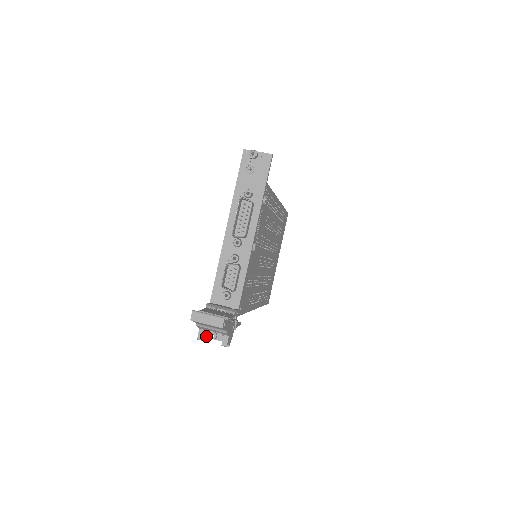
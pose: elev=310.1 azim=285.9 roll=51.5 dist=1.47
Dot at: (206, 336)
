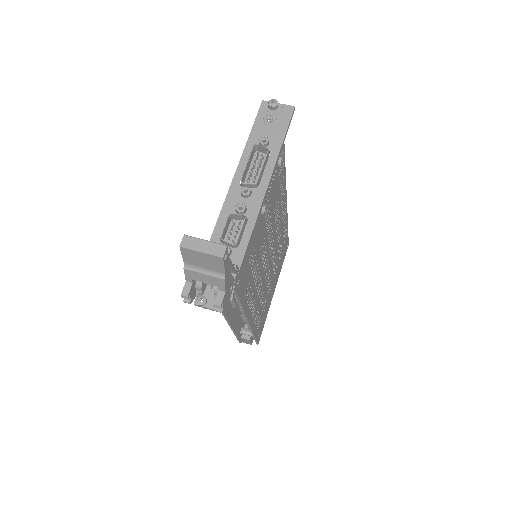
Dot at: (192, 299)
